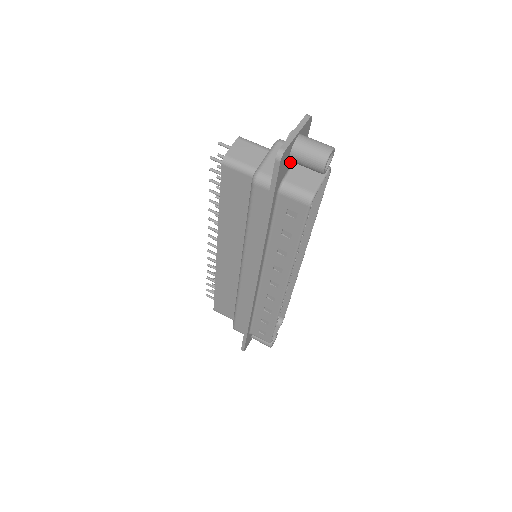
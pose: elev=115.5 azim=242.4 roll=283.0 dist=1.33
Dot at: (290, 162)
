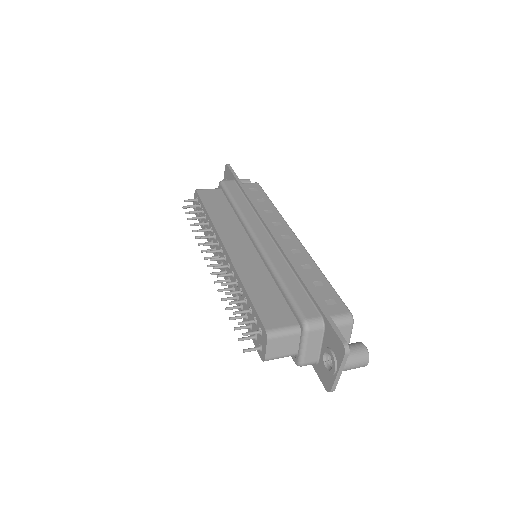
Dot at: occluded
